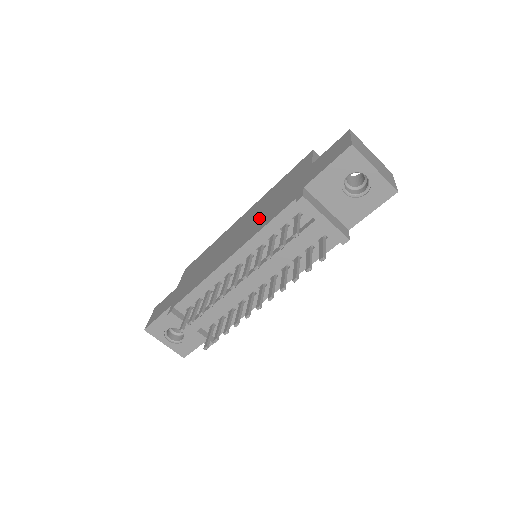
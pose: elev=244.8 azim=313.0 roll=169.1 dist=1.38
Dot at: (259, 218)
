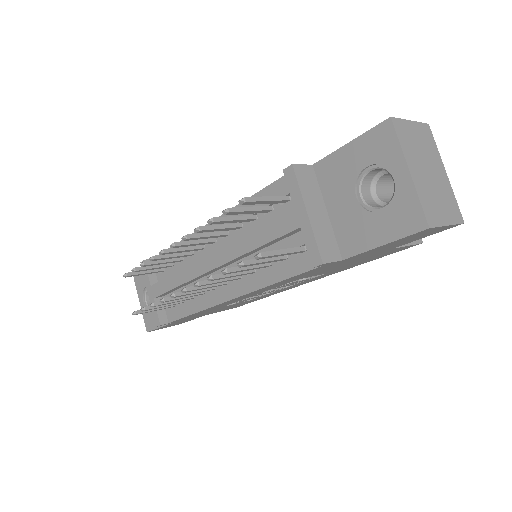
Dot at: occluded
